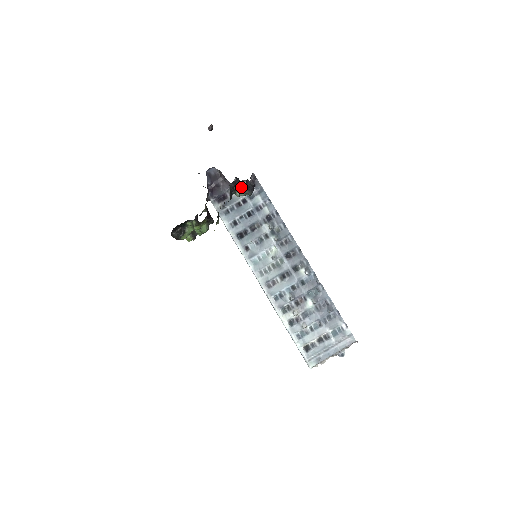
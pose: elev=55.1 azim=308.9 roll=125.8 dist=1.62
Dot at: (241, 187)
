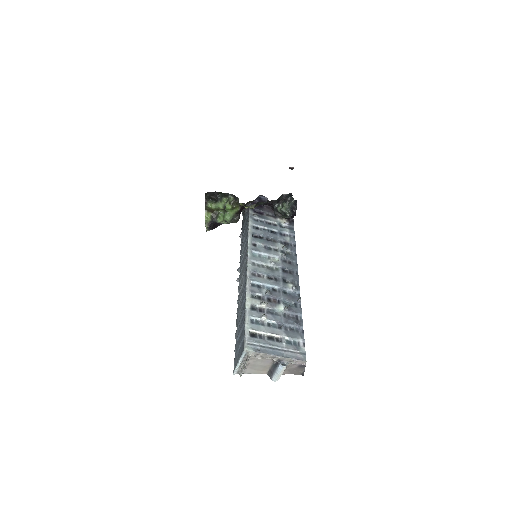
Dot at: (289, 202)
